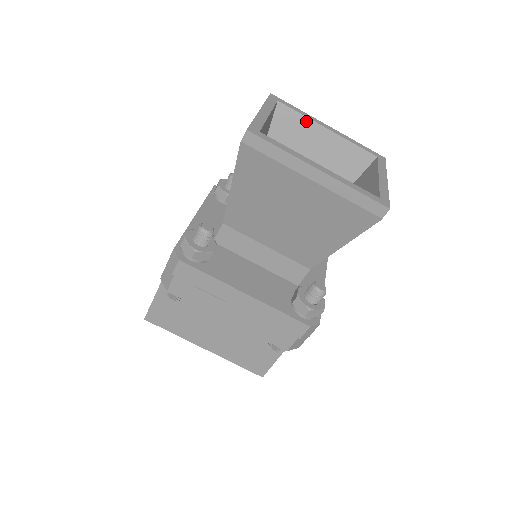
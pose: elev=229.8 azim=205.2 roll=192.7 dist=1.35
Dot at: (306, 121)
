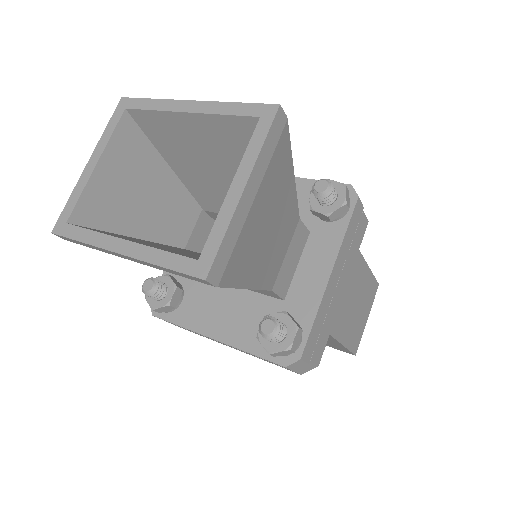
Dot at: (162, 115)
